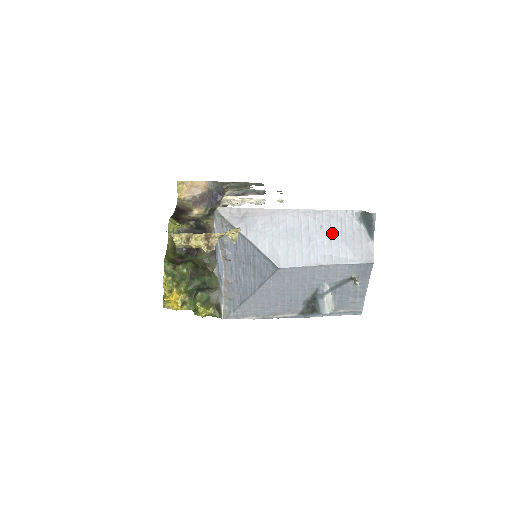
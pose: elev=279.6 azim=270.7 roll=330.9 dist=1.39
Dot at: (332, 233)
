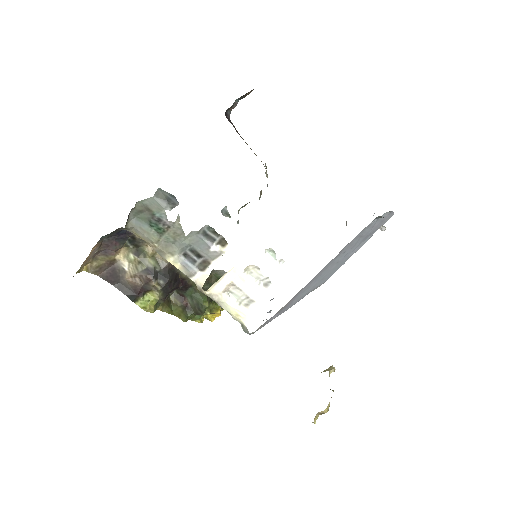
Dot at: (355, 244)
